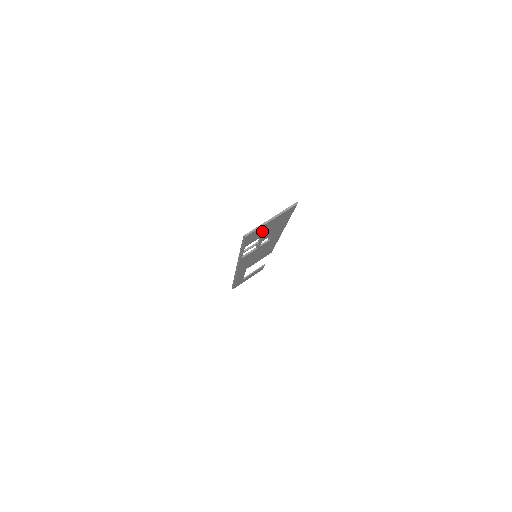
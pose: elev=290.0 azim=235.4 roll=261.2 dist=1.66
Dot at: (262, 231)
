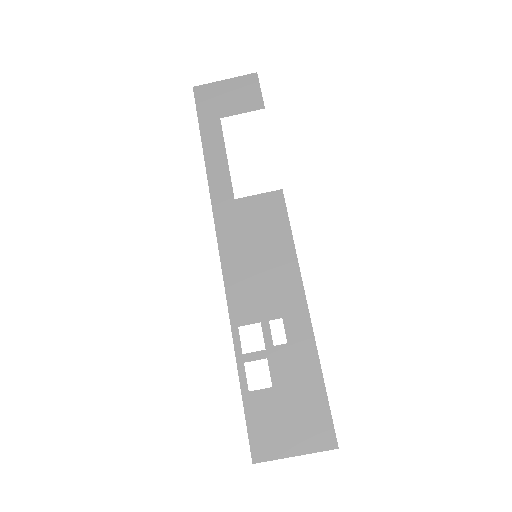
Dot at: (278, 421)
